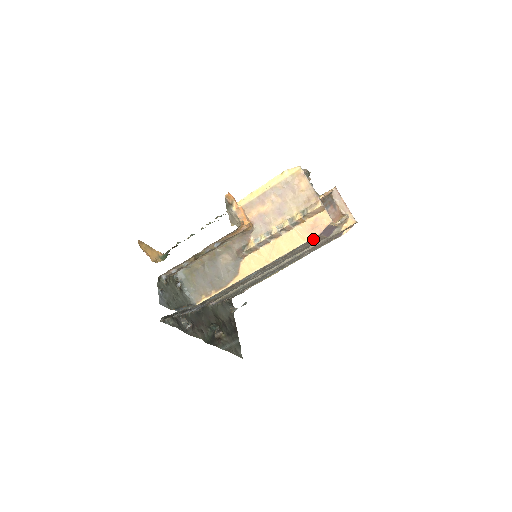
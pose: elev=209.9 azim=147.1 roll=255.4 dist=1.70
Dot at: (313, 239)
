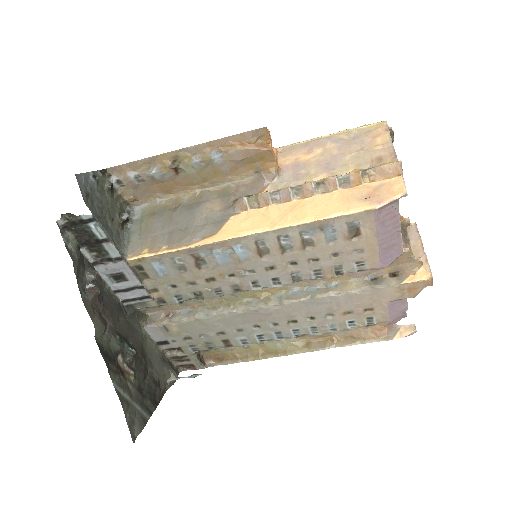
Dot at: (361, 225)
